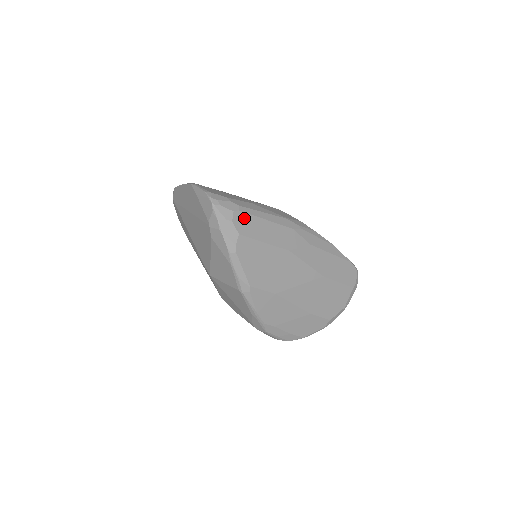
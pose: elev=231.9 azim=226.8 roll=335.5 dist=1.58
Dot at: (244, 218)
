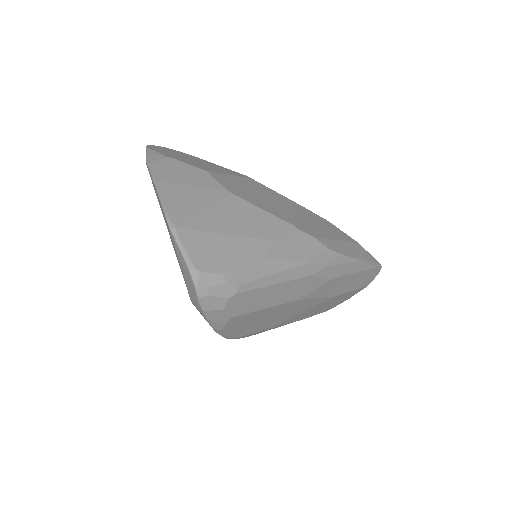
Dot at: (243, 298)
